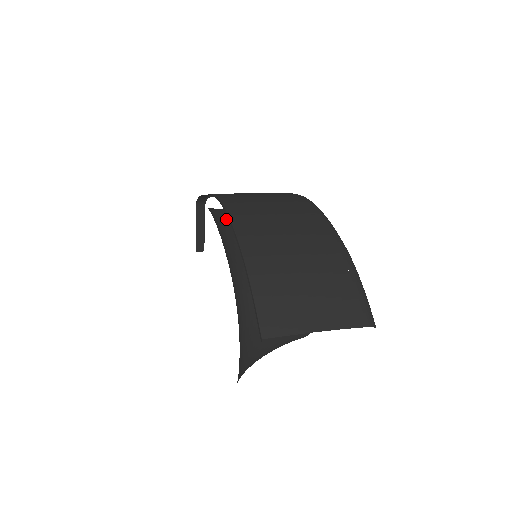
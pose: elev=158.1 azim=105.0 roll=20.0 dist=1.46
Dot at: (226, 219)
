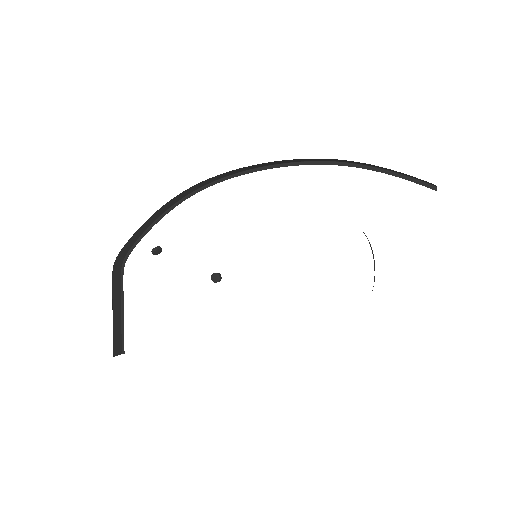
Dot at: occluded
